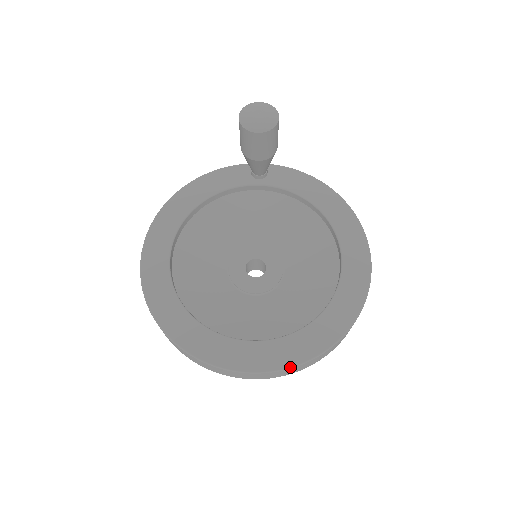
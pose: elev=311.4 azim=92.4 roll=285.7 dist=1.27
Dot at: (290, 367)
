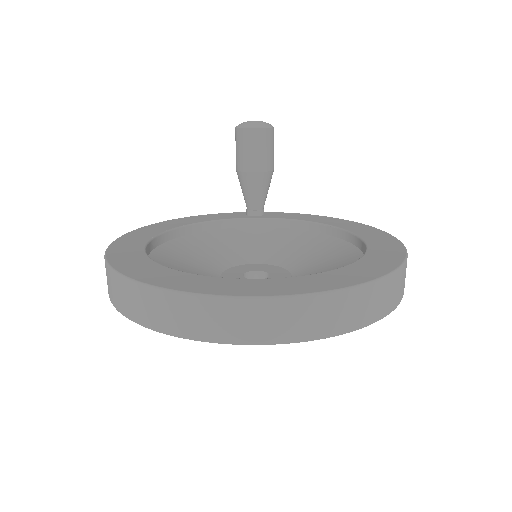
Dot at: (319, 292)
